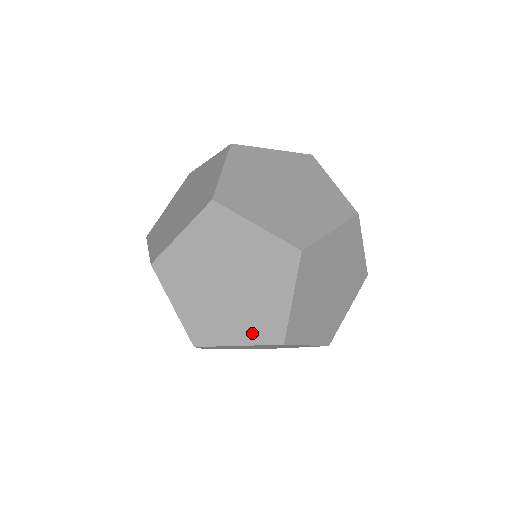
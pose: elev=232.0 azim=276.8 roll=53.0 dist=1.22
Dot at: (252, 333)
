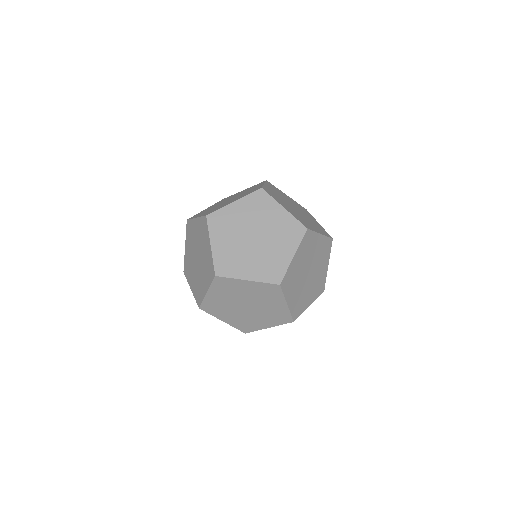
Dot at: (208, 280)
